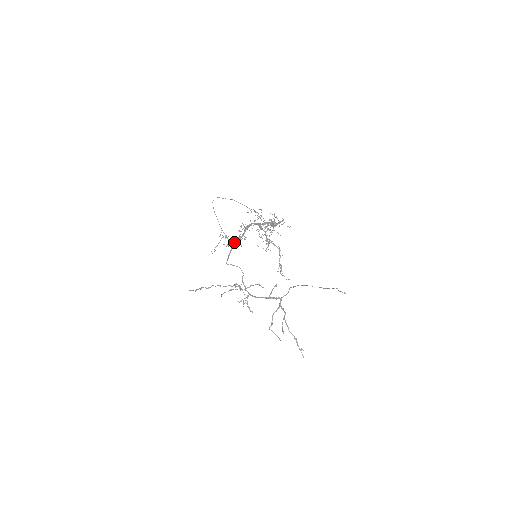
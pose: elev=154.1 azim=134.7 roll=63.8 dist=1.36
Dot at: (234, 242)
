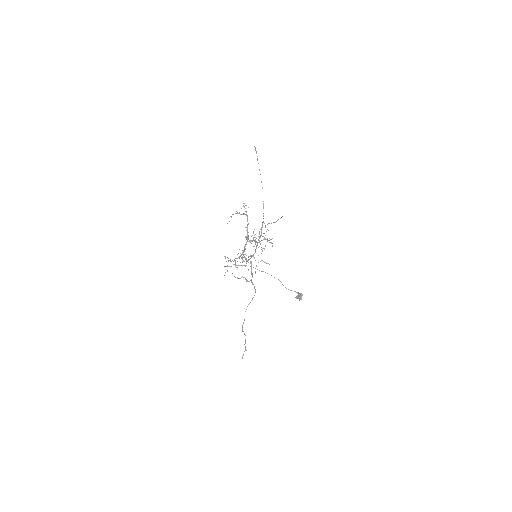
Dot at: (237, 258)
